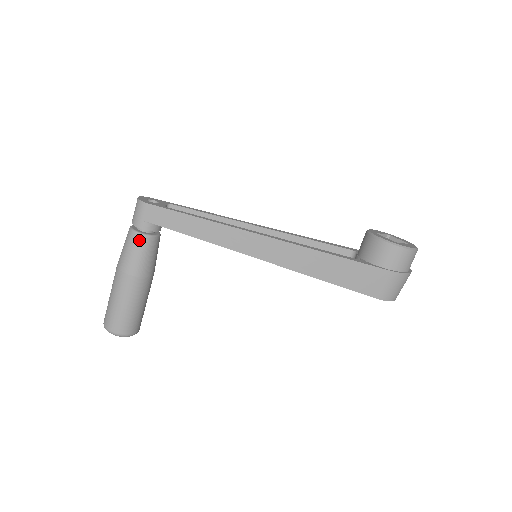
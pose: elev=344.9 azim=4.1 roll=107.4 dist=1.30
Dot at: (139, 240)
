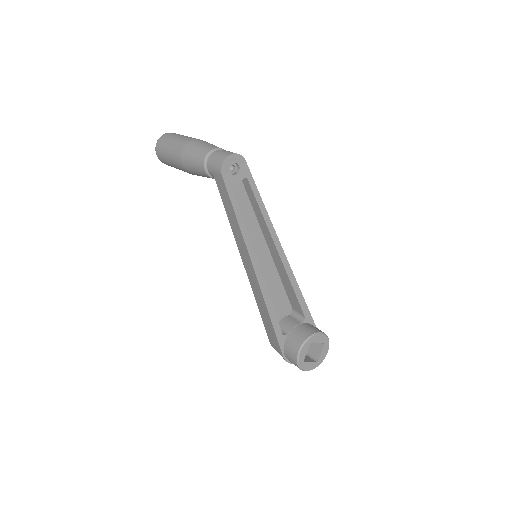
Dot at: (202, 170)
